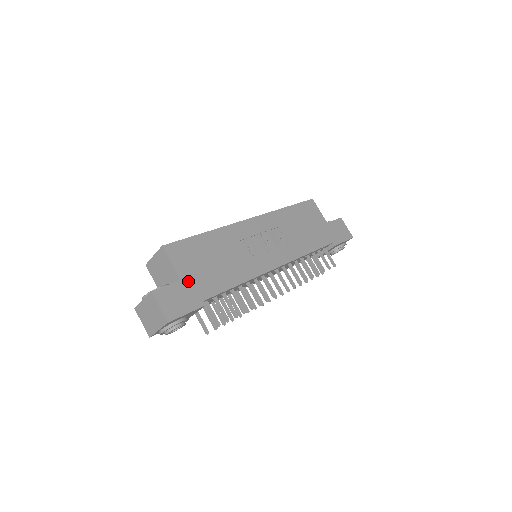
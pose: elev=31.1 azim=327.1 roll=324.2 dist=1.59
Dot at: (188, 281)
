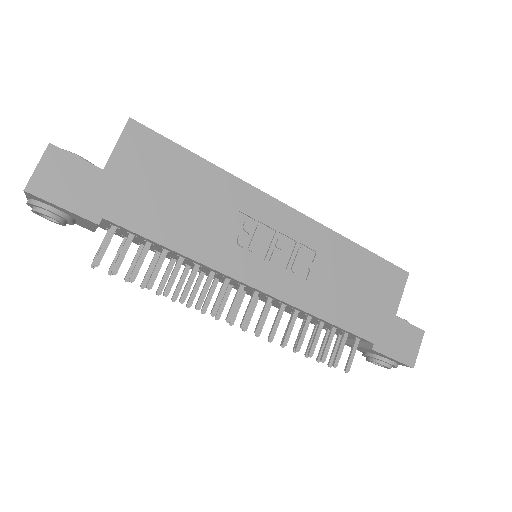
Dot at: (112, 180)
